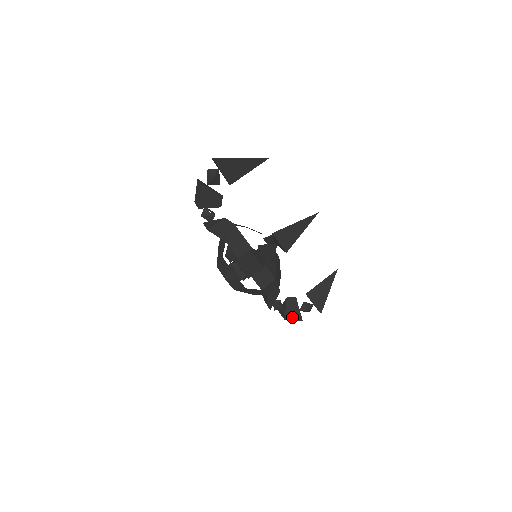
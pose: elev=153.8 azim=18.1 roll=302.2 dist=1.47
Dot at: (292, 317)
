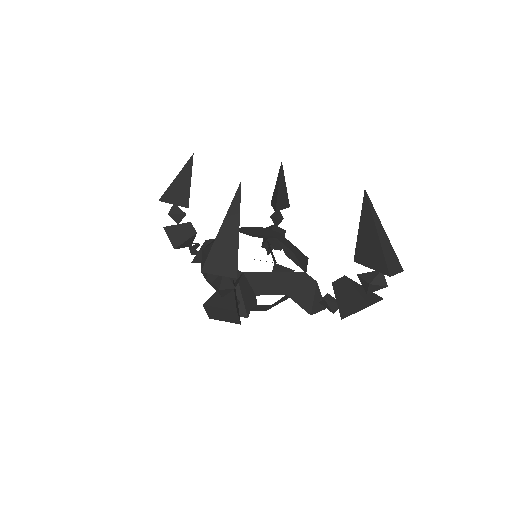
Dot at: occluded
